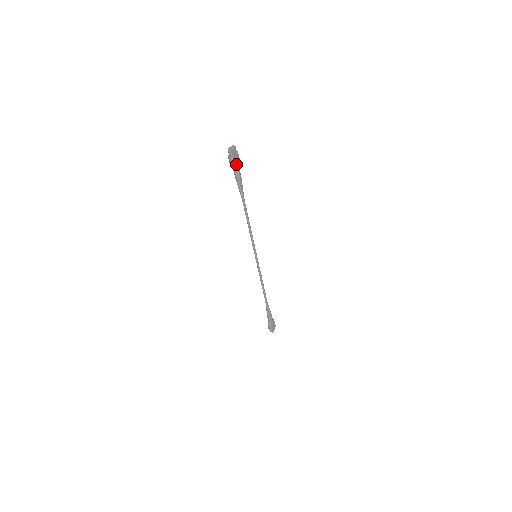
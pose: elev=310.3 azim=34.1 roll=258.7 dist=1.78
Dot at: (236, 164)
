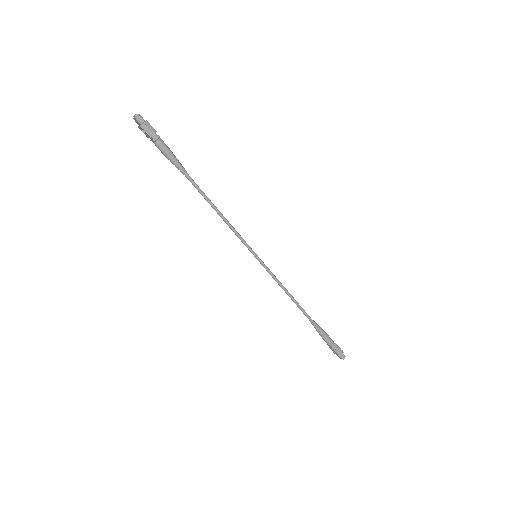
Dot at: (155, 134)
